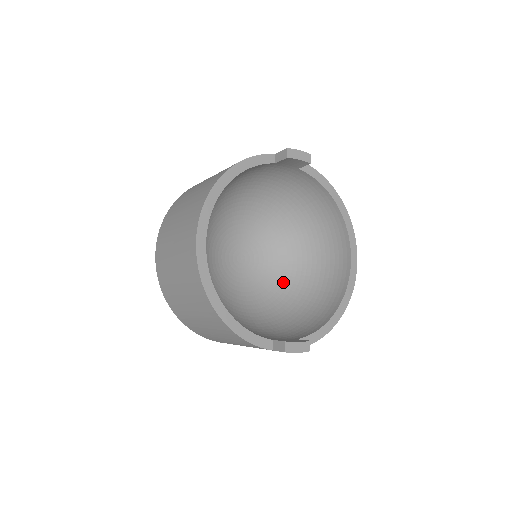
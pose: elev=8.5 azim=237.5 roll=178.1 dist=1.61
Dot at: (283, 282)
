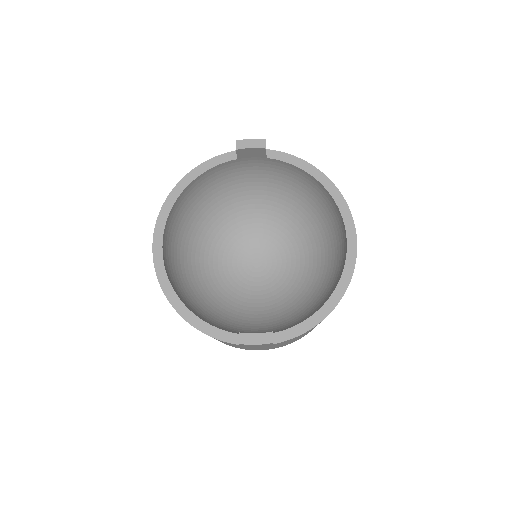
Dot at: (300, 281)
